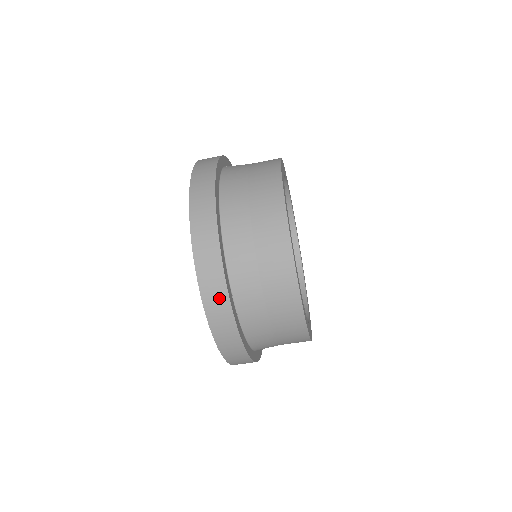
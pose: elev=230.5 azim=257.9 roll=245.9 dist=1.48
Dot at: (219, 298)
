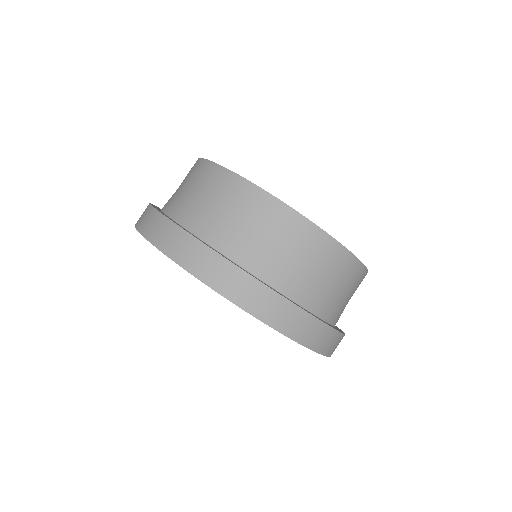
Dot at: occluded
